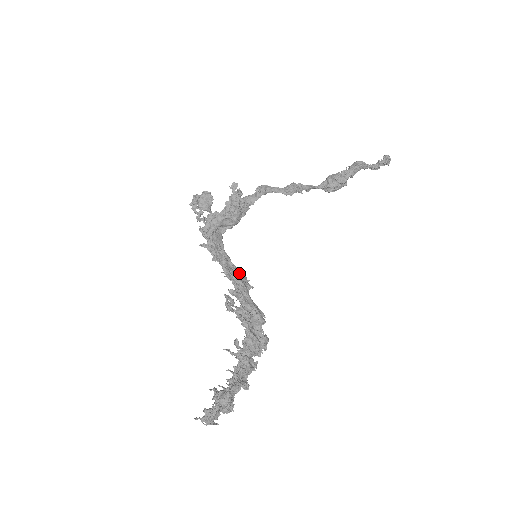
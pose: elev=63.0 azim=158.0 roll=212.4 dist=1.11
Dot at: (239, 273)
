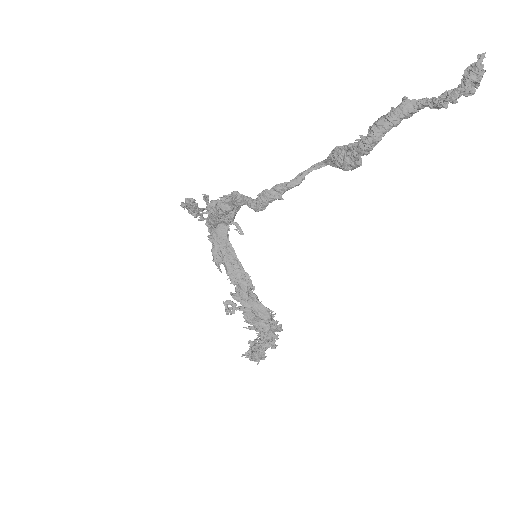
Dot at: (243, 272)
